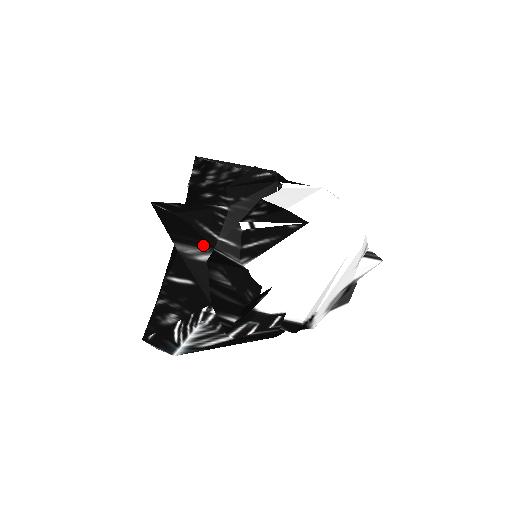
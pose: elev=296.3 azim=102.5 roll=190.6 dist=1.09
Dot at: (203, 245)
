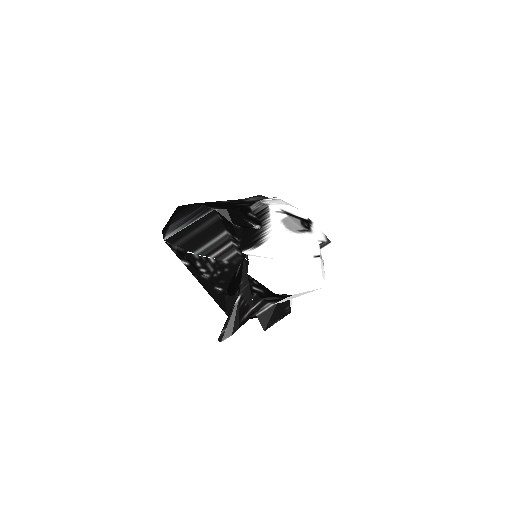
Dot at: occluded
